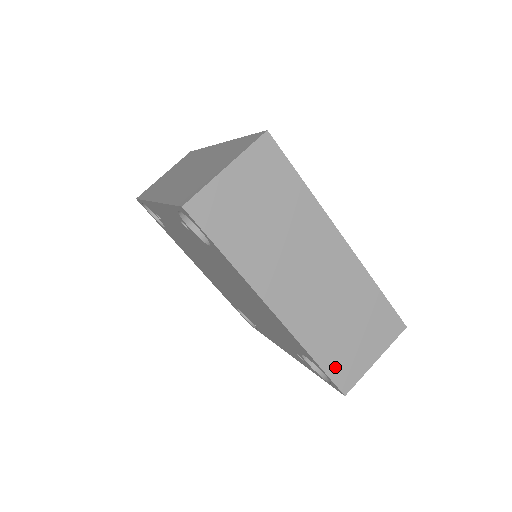
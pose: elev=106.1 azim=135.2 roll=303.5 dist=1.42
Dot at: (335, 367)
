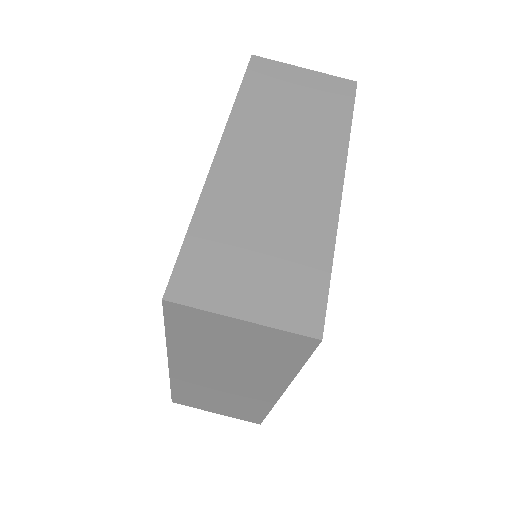
Dot at: (182, 397)
